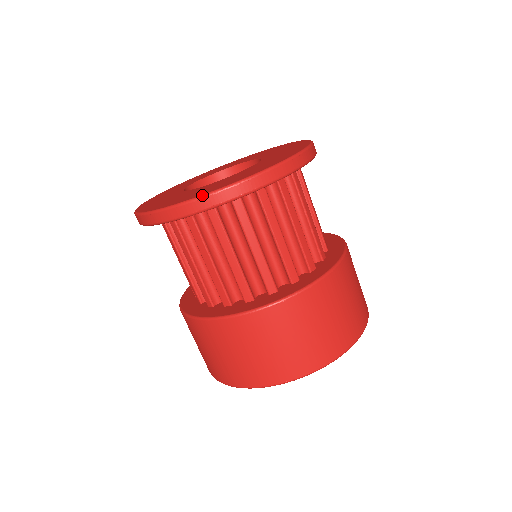
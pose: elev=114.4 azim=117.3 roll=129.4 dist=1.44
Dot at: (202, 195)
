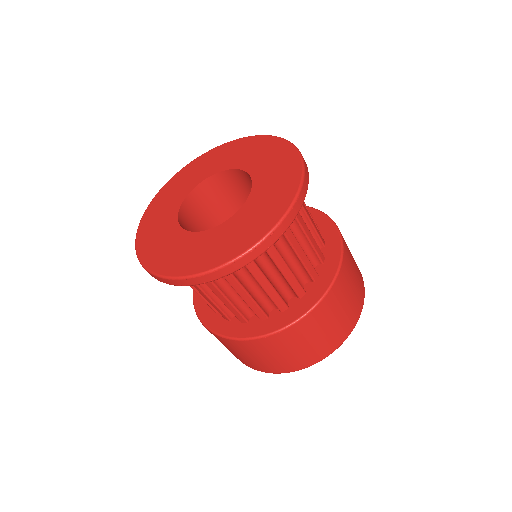
Dot at: (271, 231)
